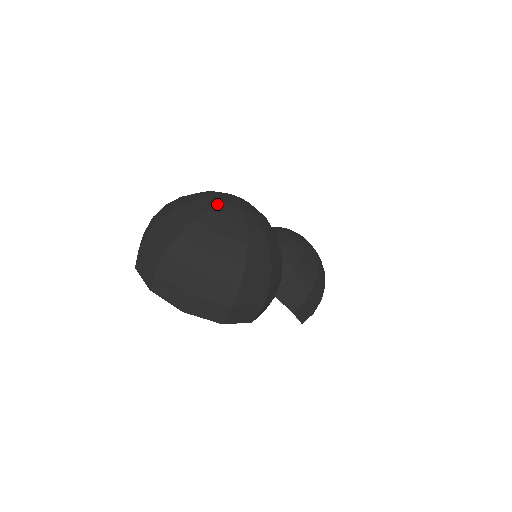
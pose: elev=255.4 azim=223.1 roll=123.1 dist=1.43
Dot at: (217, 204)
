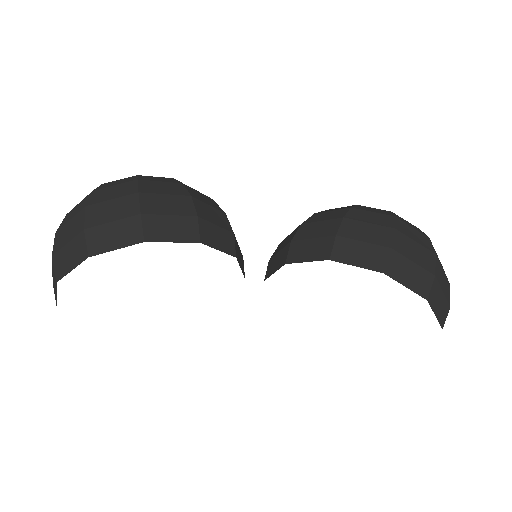
Dot at: occluded
